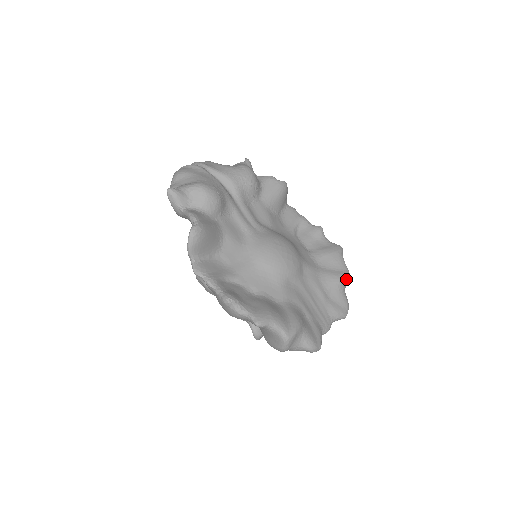
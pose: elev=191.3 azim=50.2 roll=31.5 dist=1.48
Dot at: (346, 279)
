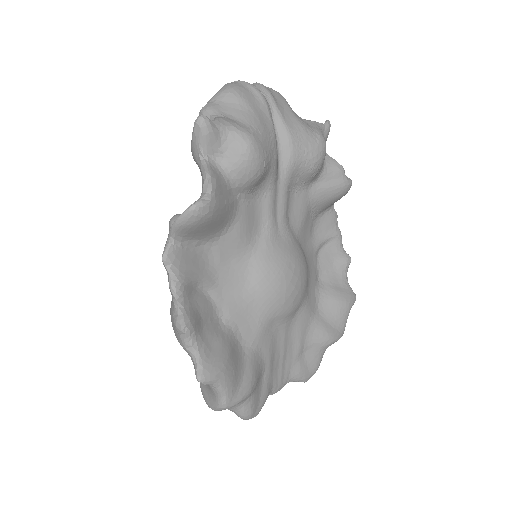
Dot at: (336, 341)
